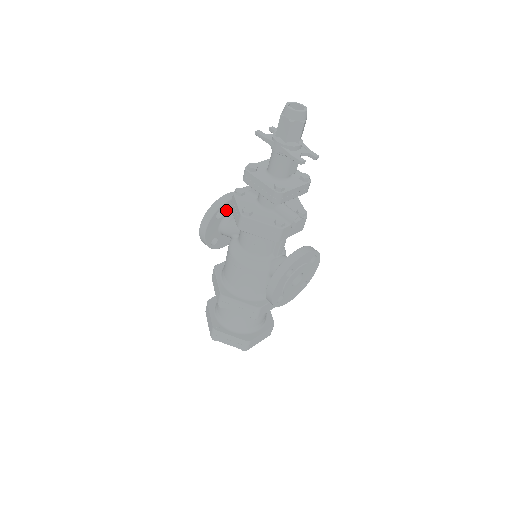
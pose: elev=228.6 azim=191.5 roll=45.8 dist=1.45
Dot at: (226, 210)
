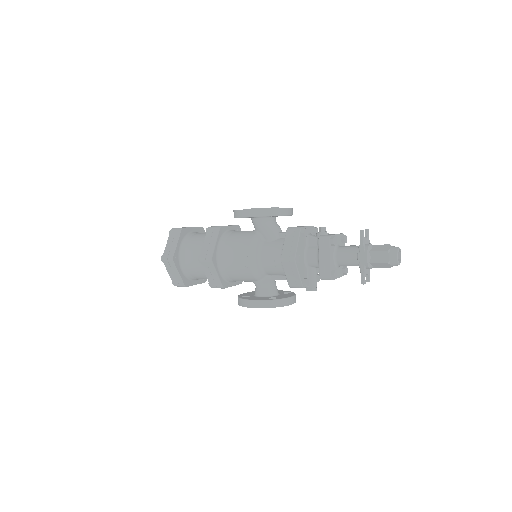
Dot at: occluded
